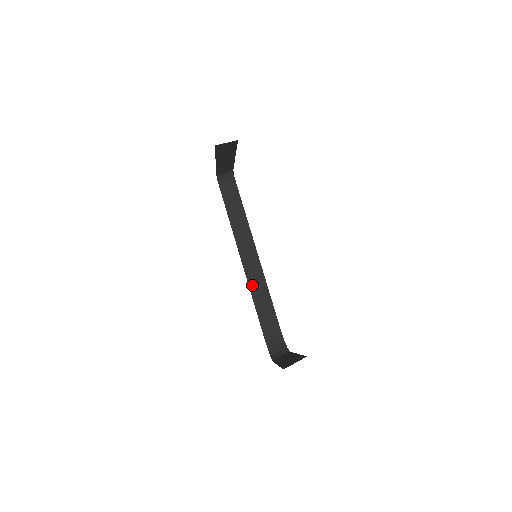
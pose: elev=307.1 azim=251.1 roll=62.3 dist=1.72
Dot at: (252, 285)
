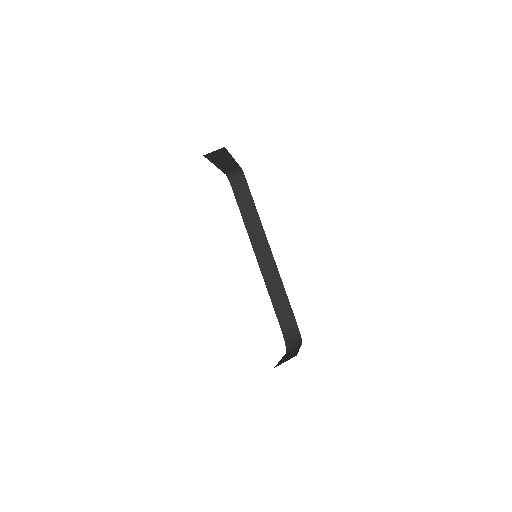
Dot at: (267, 279)
